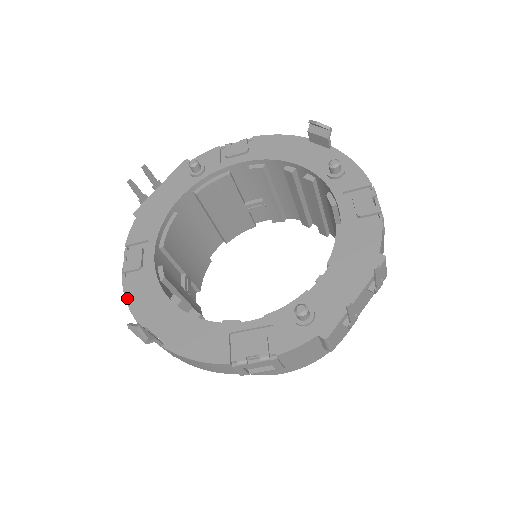
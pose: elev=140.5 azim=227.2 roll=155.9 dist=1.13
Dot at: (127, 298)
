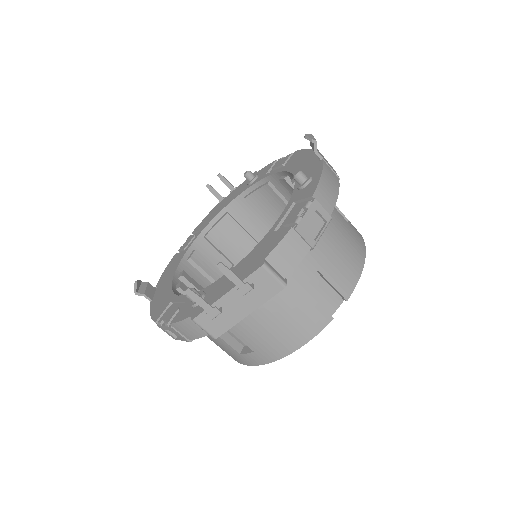
Dot at: (166, 267)
